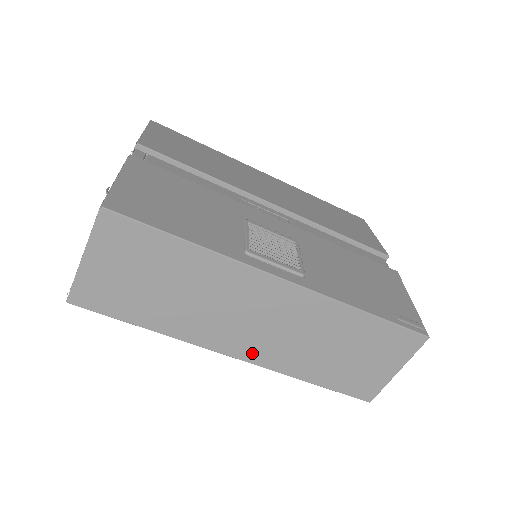
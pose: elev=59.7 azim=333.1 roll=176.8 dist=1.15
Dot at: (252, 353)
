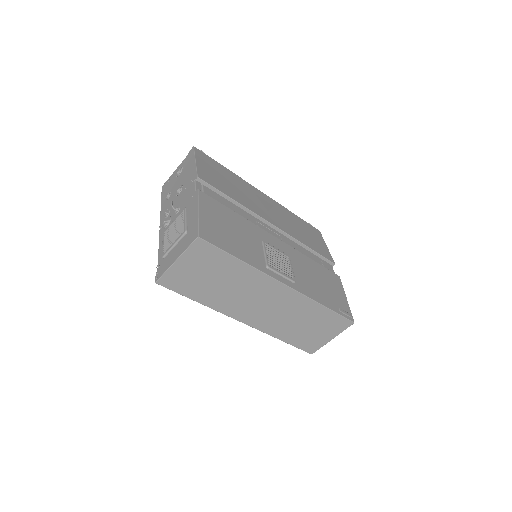
Dot at: (254, 321)
